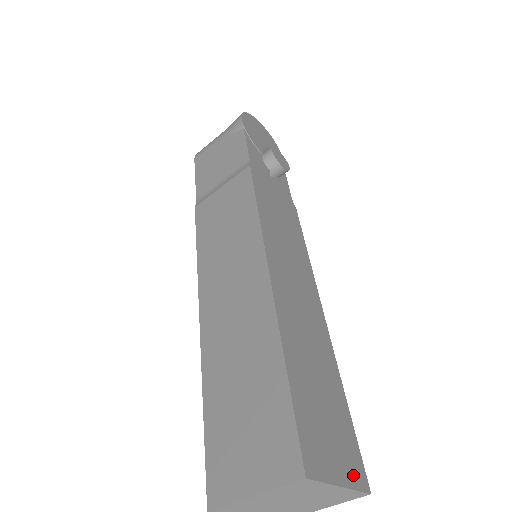
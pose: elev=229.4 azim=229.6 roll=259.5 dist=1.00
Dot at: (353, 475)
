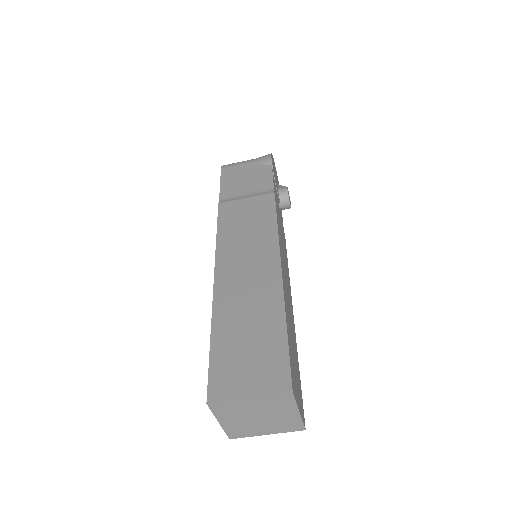
Dot at: (302, 412)
